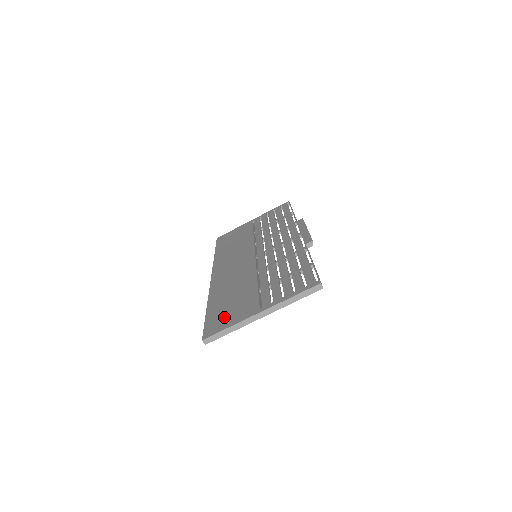
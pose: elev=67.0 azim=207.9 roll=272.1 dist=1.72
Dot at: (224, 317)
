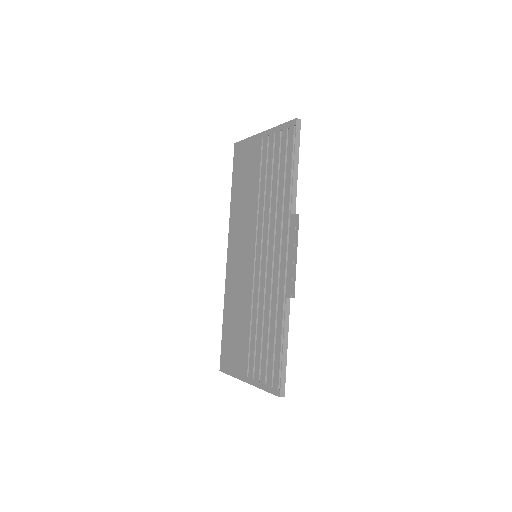
Dot at: (230, 356)
